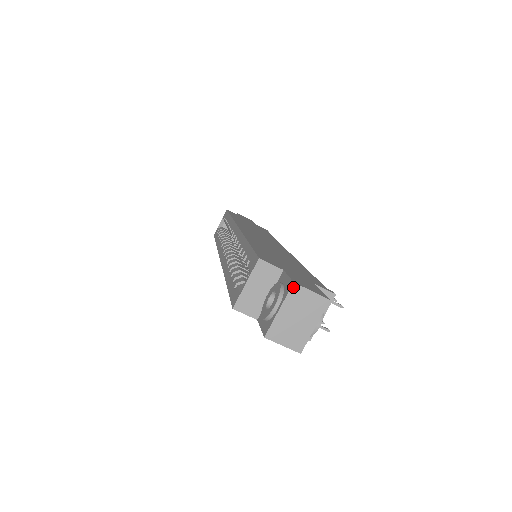
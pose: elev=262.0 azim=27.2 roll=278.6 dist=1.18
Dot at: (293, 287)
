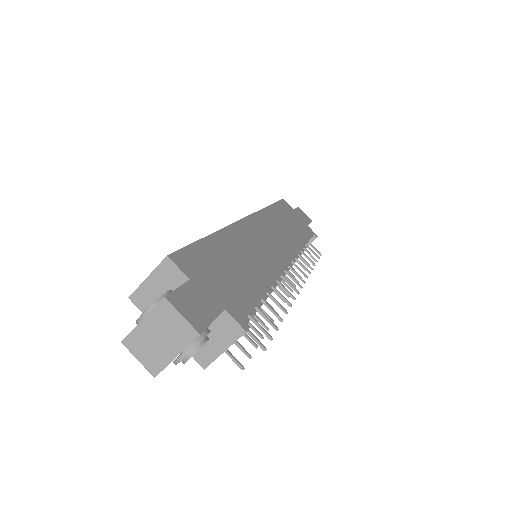
Dot at: (162, 302)
